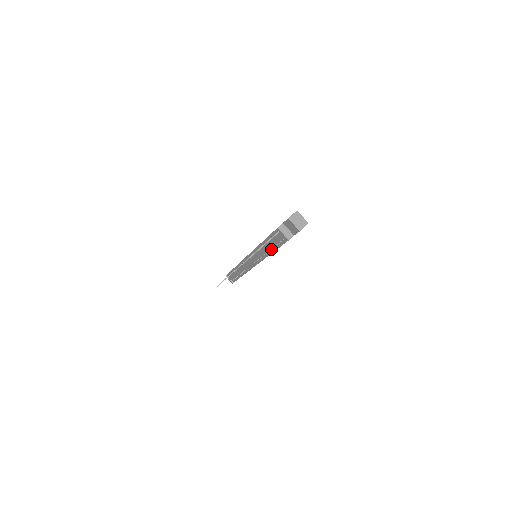
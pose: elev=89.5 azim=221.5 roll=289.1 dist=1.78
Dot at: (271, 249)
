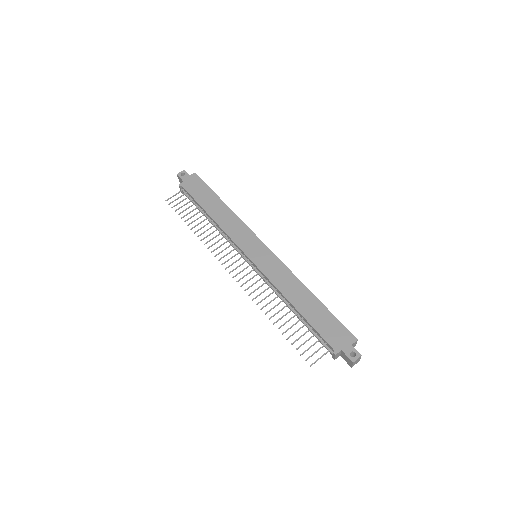
Dot at: (298, 315)
